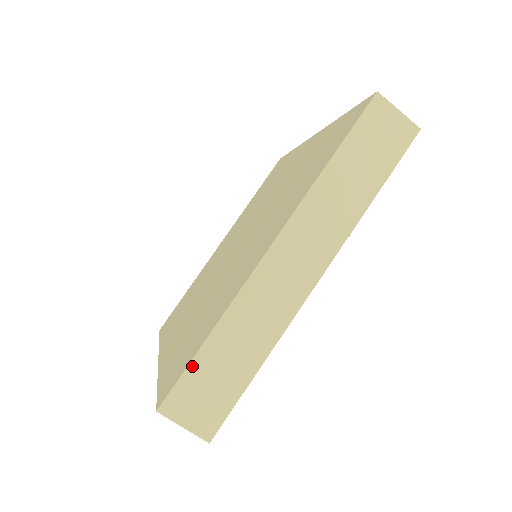
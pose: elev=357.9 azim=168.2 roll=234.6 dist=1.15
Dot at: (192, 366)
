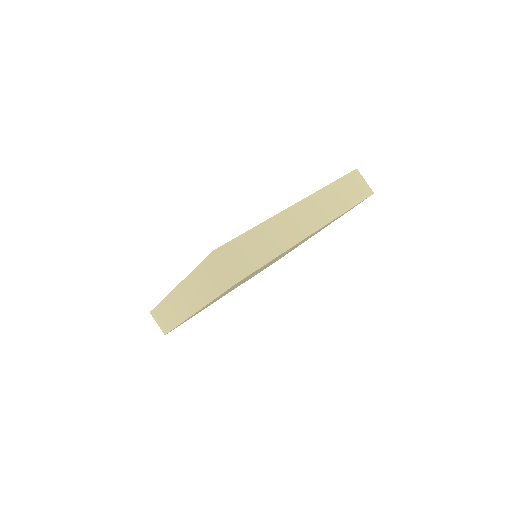
Dot at: (240, 238)
